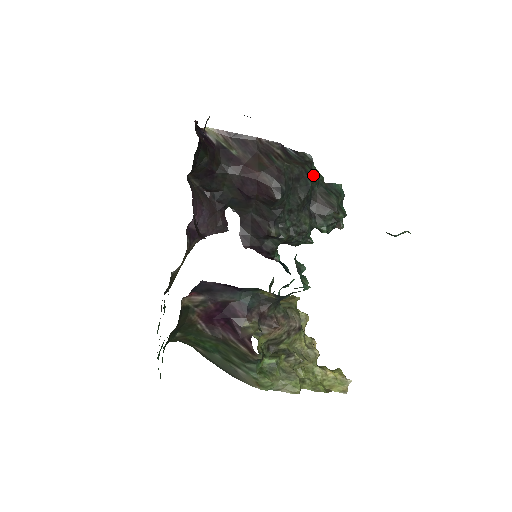
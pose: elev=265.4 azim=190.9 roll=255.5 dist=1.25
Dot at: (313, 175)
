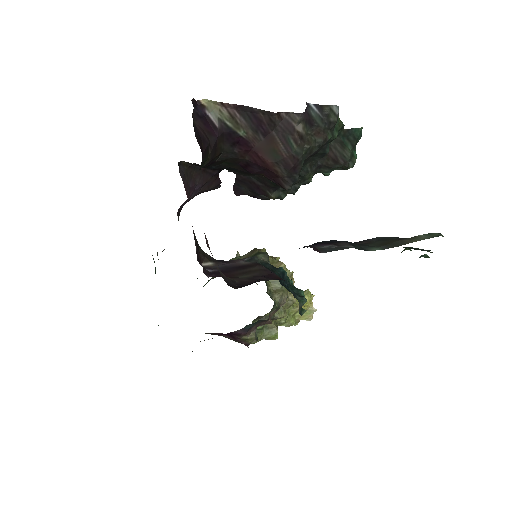
Dot at: (333, 134)
